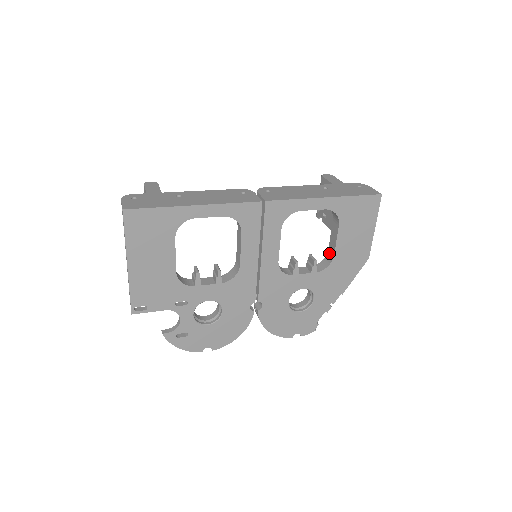
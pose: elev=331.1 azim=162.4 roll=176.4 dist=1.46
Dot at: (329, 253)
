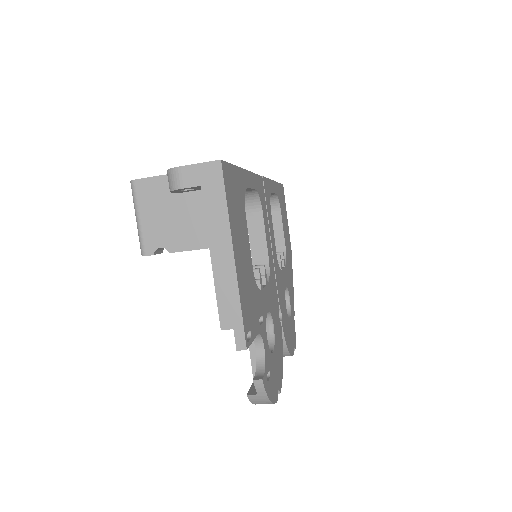
Dot at: (276, 250)
